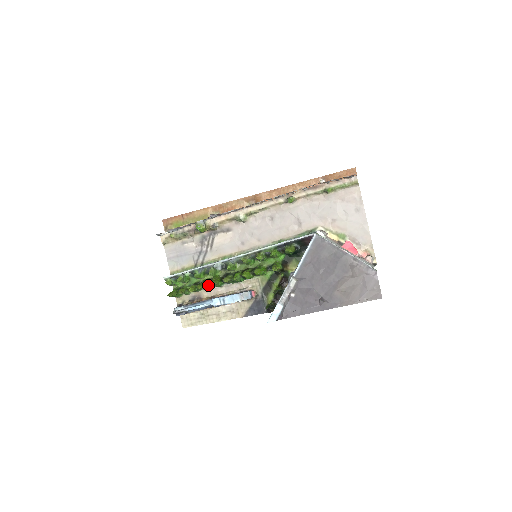
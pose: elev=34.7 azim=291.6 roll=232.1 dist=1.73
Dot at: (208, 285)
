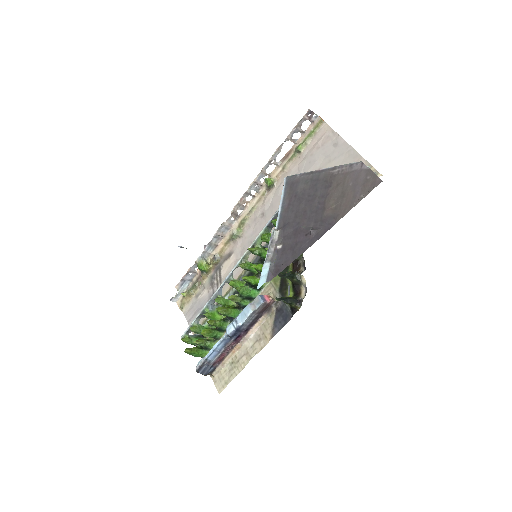
Dot at: (225, 321)
